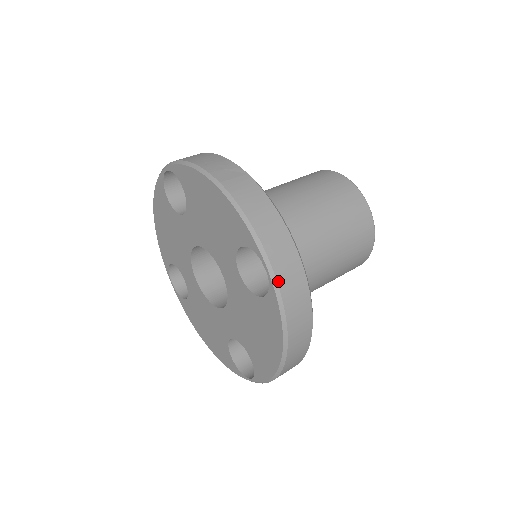
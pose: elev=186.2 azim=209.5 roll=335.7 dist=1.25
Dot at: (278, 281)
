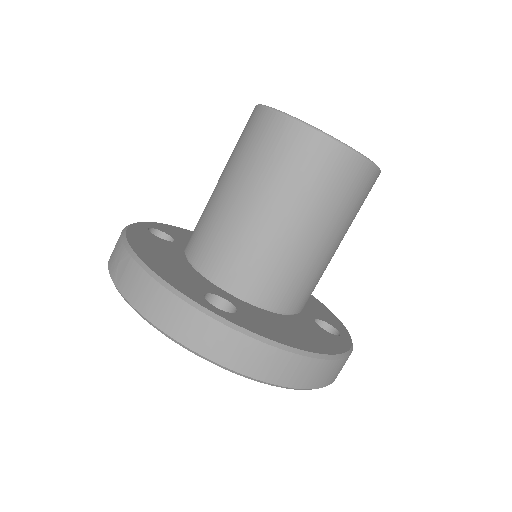
Dot at: (206, 356)
